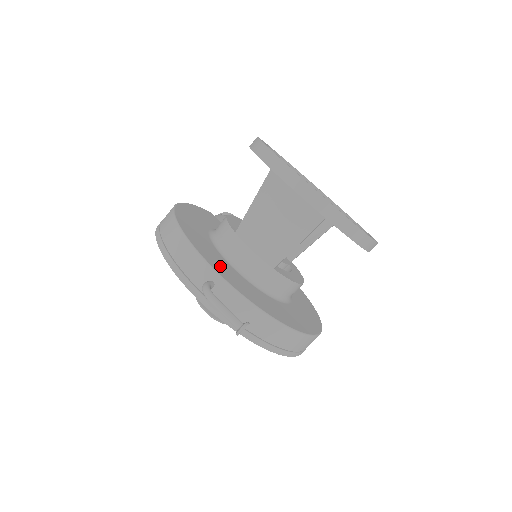
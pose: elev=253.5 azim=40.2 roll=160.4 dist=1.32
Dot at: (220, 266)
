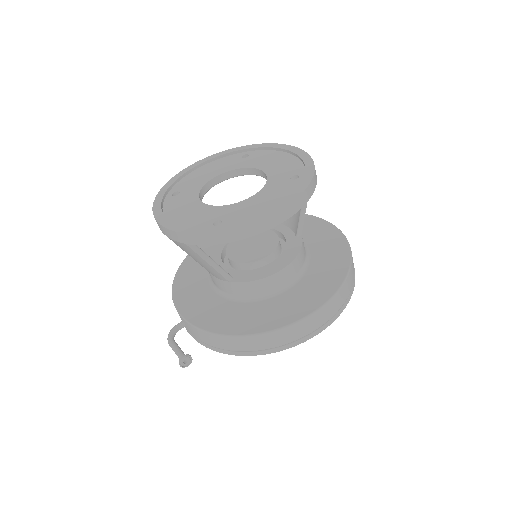
Dot at: (192, 302)
